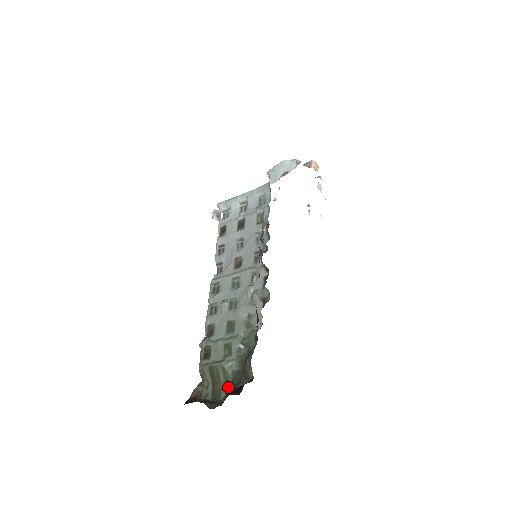
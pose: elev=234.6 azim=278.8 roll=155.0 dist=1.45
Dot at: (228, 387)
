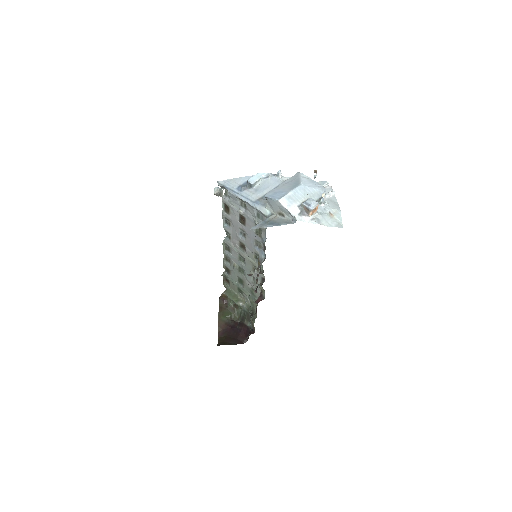
Dot at: (242, 312)
